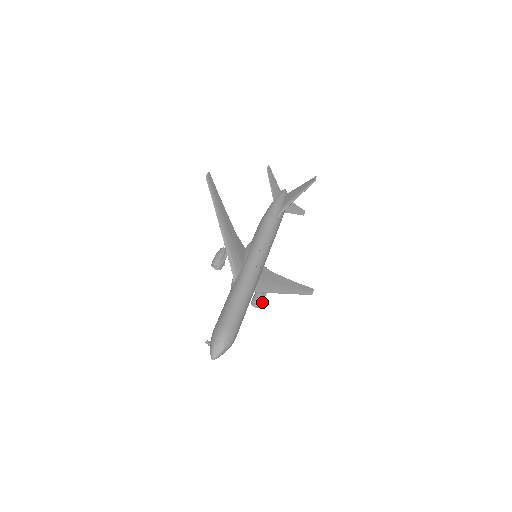
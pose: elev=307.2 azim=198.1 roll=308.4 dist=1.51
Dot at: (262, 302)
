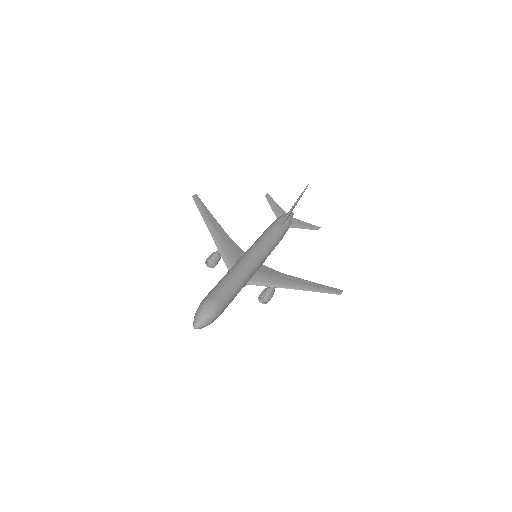
Dot at: (270, 296)
